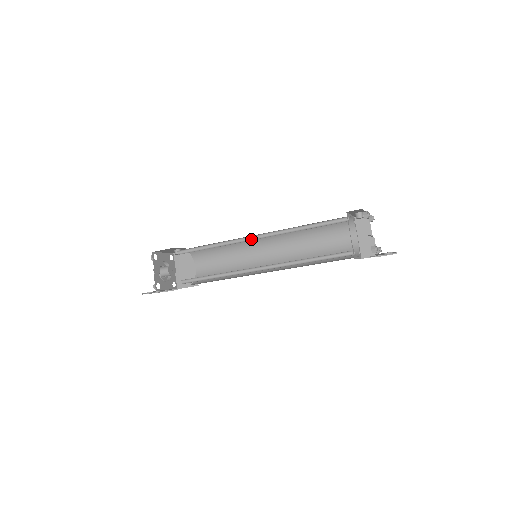
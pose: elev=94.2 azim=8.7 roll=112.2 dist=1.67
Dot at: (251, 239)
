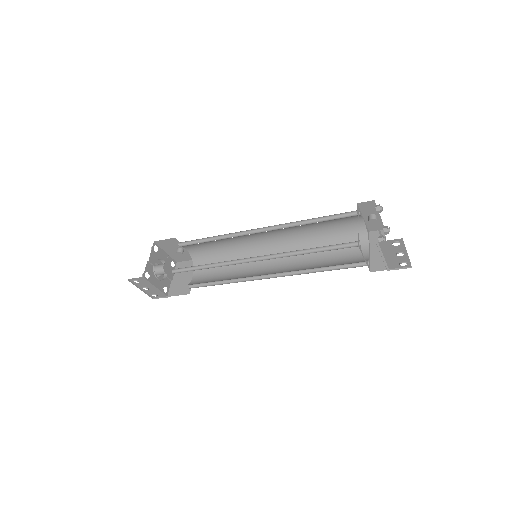
Dot at: (255, 233)
